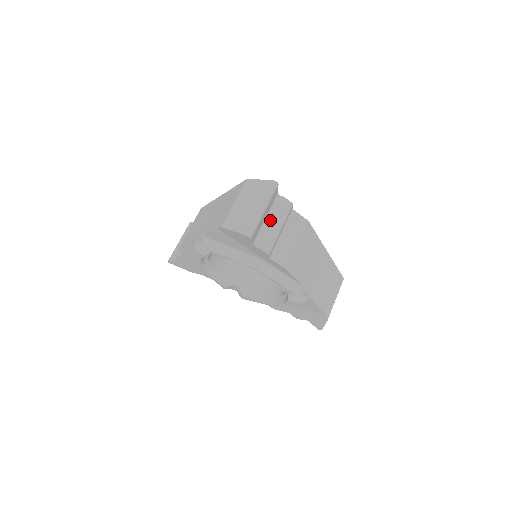
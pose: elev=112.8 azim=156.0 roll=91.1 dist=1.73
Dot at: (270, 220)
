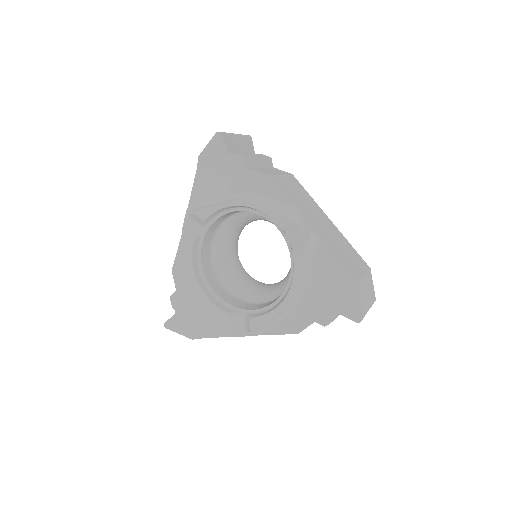
Dot at: occluded
